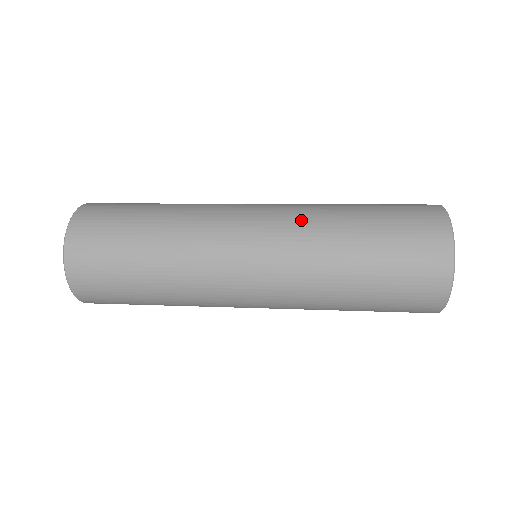
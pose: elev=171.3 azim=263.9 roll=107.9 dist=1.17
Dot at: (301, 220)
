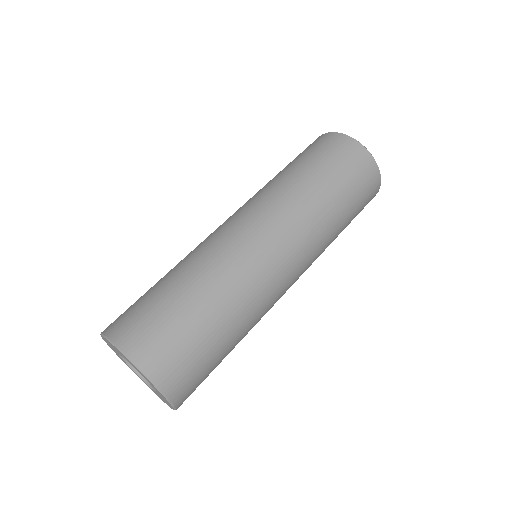
Dot at: (295, 212)
